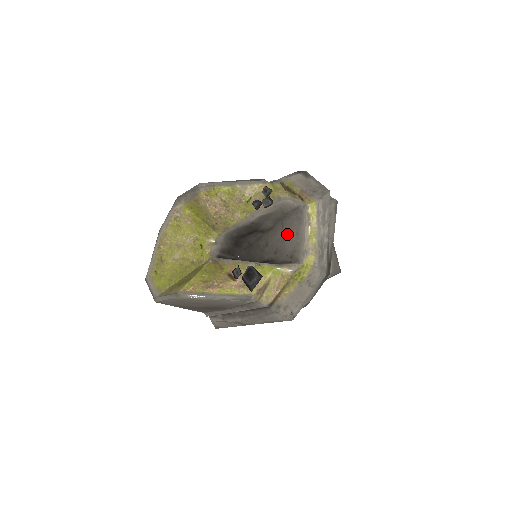
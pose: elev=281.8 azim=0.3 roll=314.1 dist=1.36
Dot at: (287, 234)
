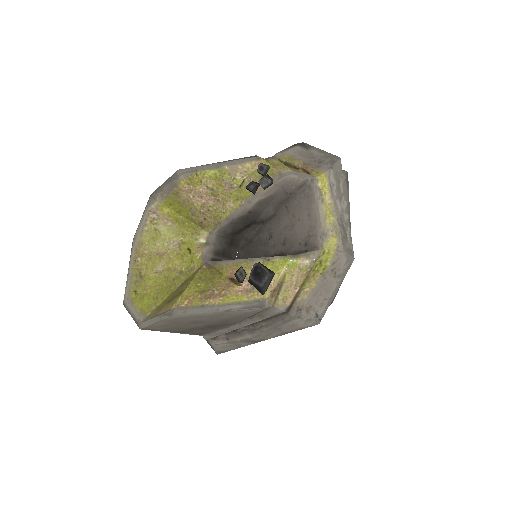
Dot at: (295, 218)
